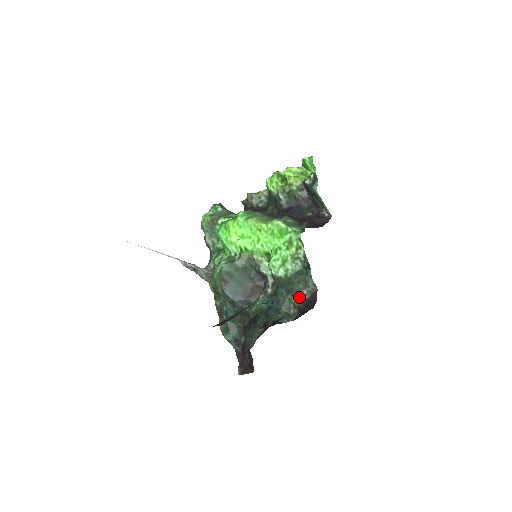
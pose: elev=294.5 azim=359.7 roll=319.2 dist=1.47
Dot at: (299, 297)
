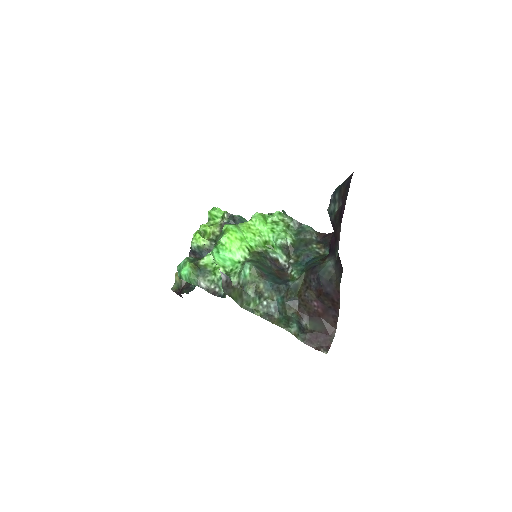
Dot at: (315, 243)
